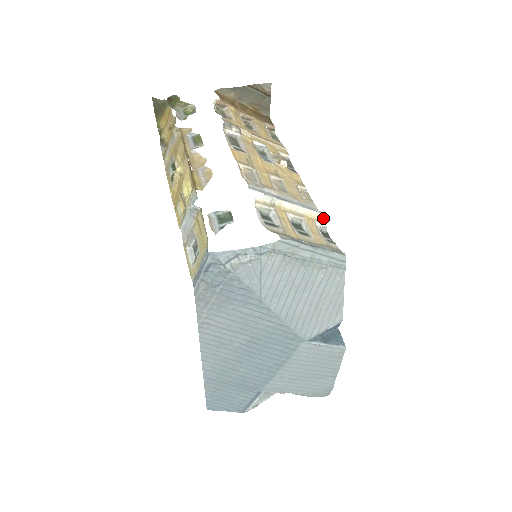
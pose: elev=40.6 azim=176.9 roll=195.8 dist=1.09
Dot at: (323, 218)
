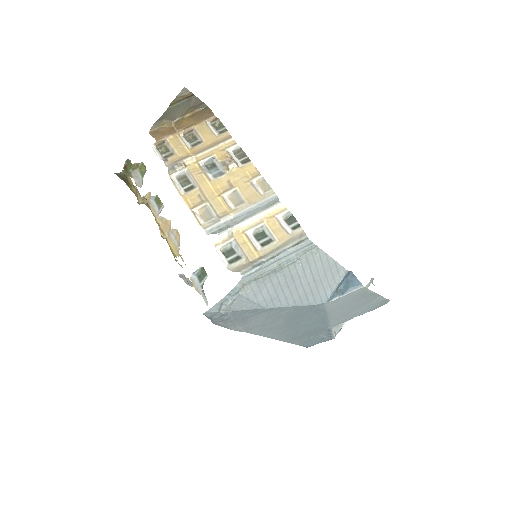
Dot at: (282, 206)
